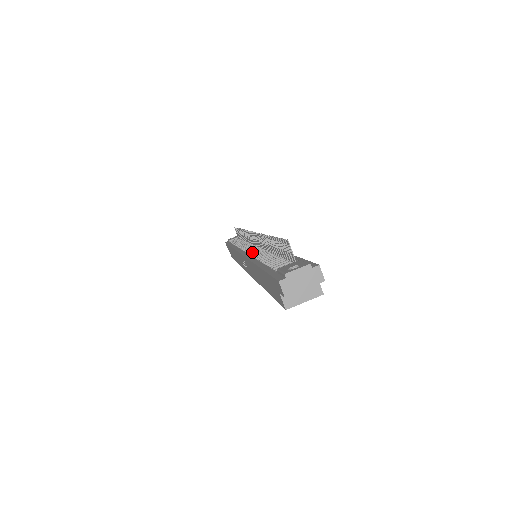
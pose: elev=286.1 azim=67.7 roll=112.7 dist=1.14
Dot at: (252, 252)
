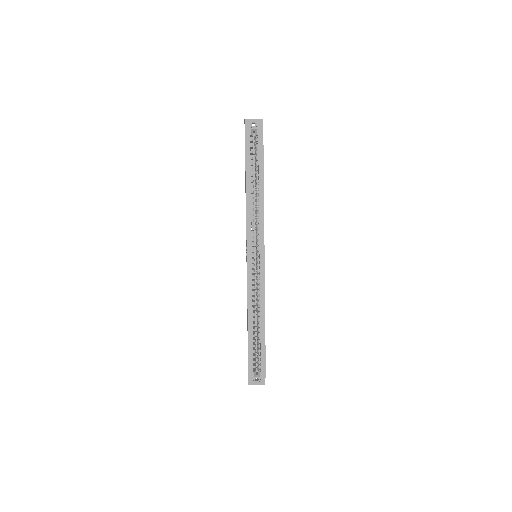
Dot at: occluded
